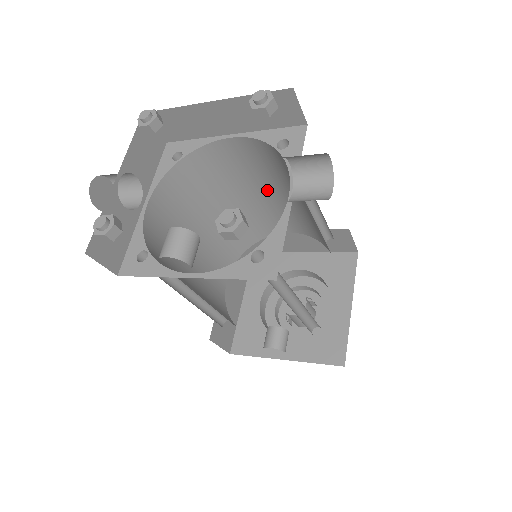
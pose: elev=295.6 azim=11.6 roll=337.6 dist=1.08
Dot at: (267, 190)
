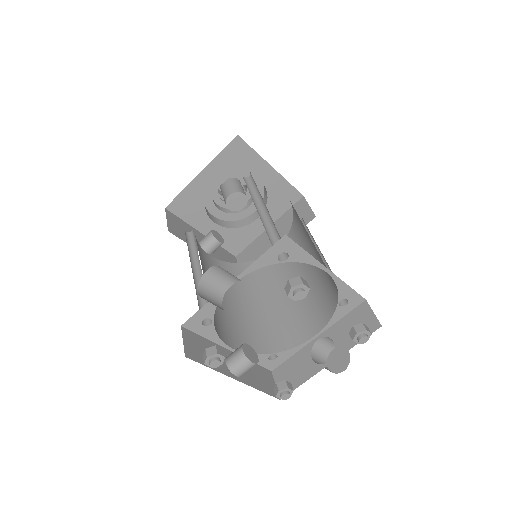
Dot at: occluded
